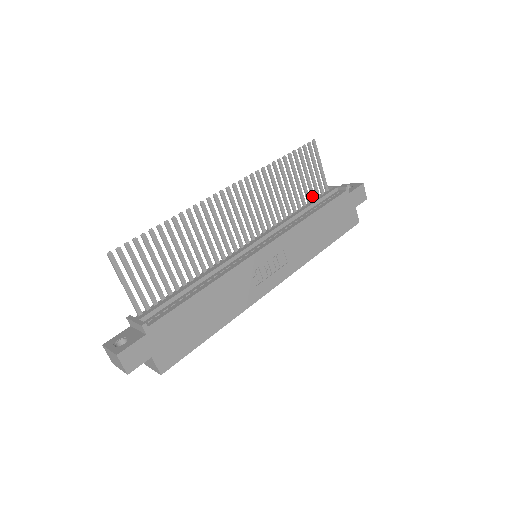
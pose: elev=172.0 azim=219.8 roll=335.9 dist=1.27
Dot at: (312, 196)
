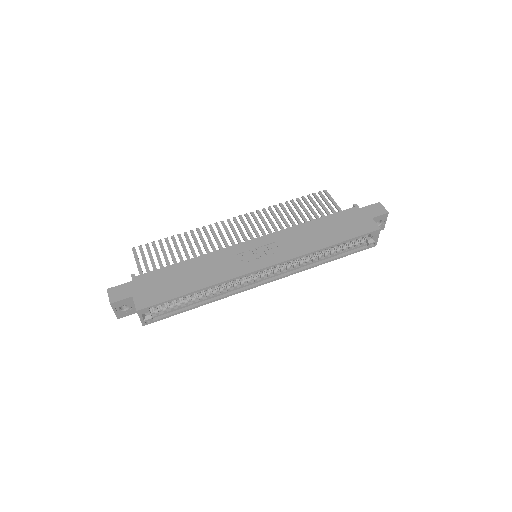
Dot at: occluded
